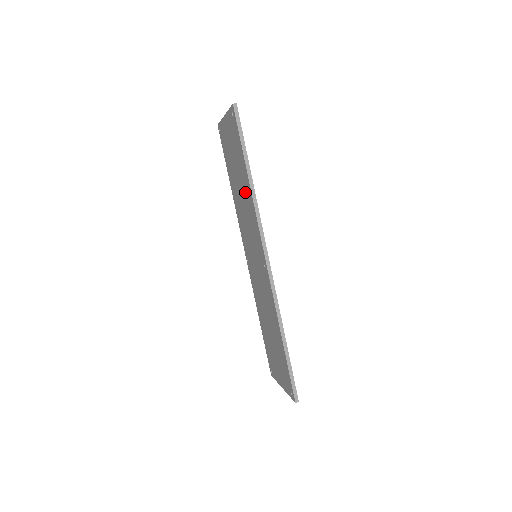
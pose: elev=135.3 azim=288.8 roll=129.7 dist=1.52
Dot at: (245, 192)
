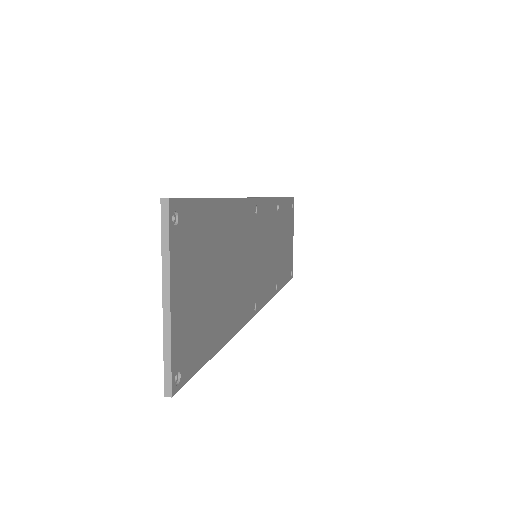
Dot at: occluded
